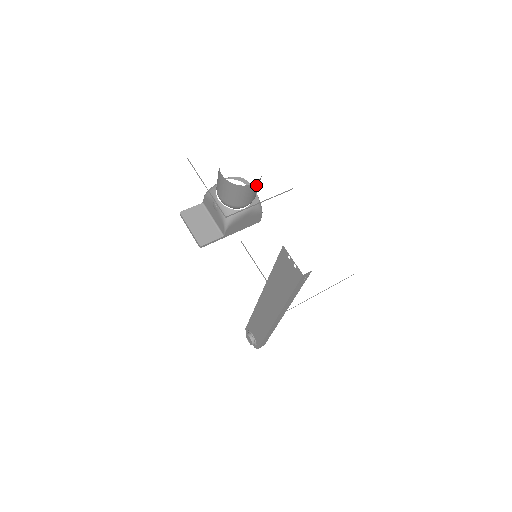
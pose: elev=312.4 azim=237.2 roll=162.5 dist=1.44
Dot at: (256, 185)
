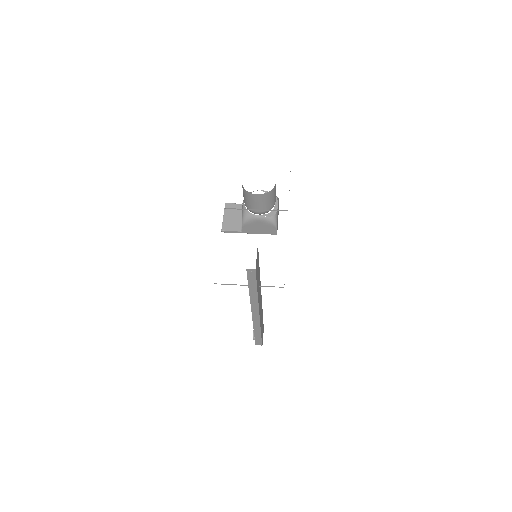
Dot at: (263, 197)
